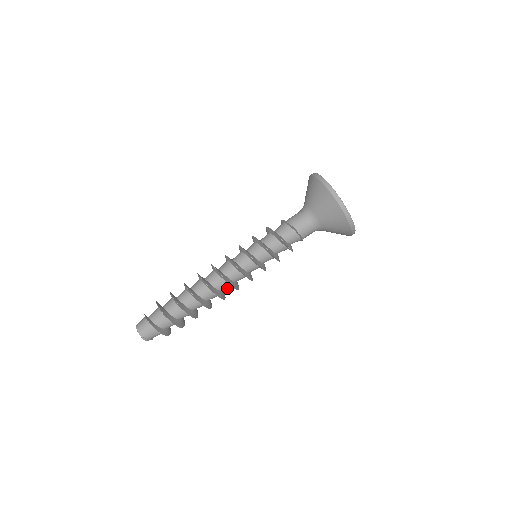
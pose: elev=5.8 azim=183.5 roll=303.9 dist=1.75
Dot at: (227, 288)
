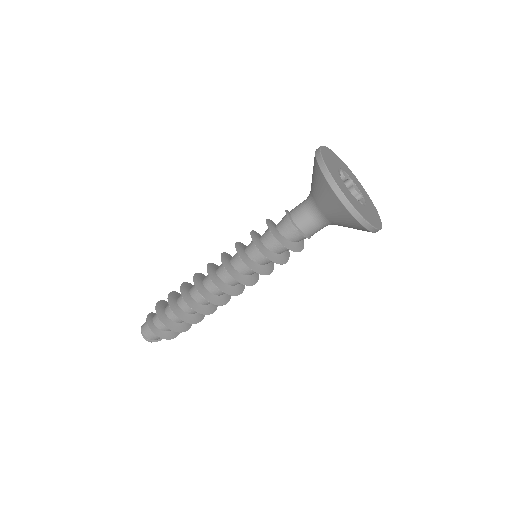
Dot at: (220, 291)
